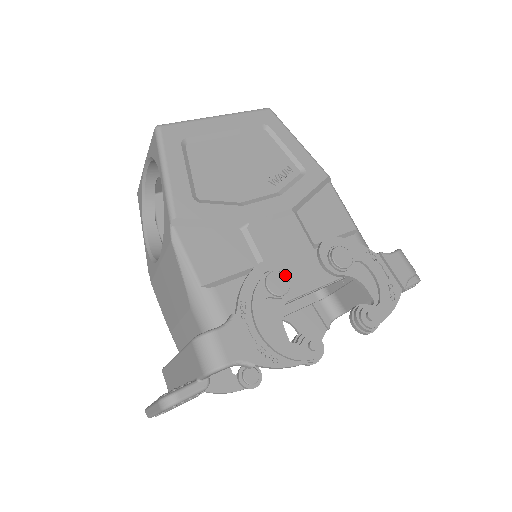
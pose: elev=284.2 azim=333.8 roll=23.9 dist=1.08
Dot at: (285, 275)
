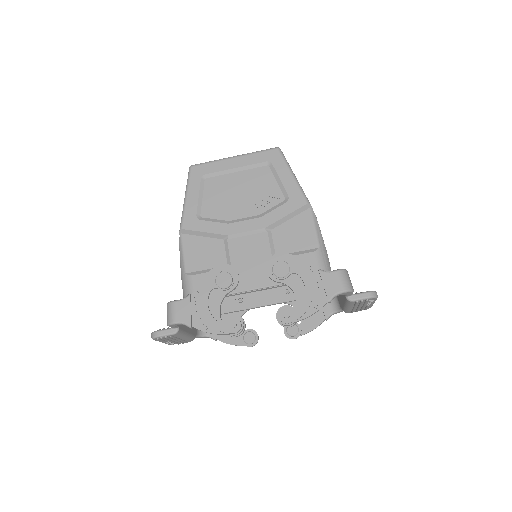
Dot at: (231, 276)
